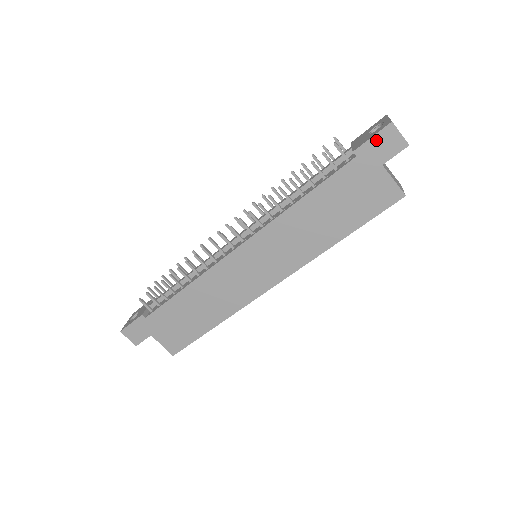
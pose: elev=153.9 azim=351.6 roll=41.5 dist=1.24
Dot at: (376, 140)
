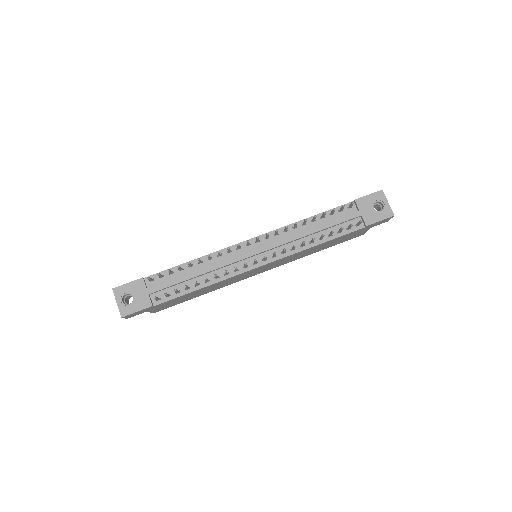
Dot at: occluded
